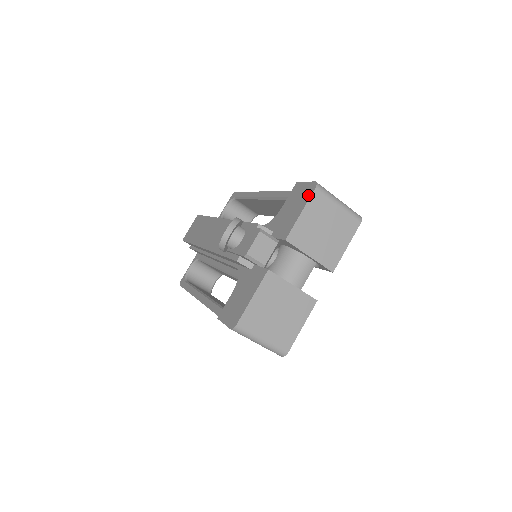
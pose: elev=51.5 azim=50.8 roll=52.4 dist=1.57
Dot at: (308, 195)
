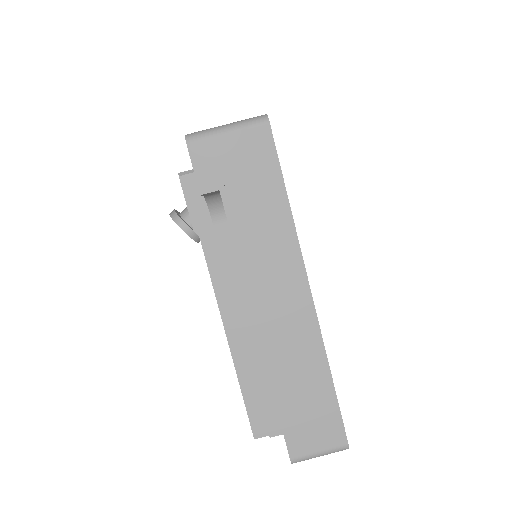
Dot at: occluded
